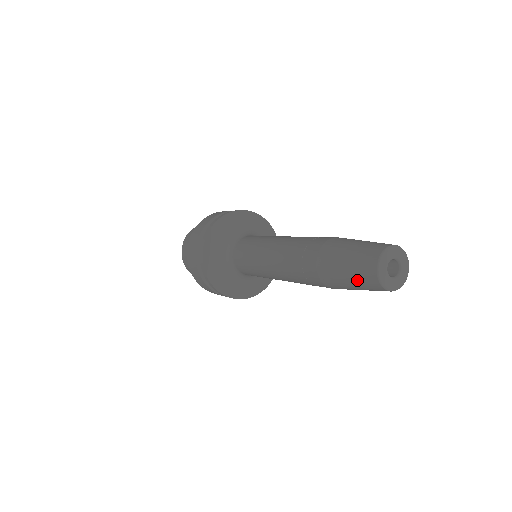
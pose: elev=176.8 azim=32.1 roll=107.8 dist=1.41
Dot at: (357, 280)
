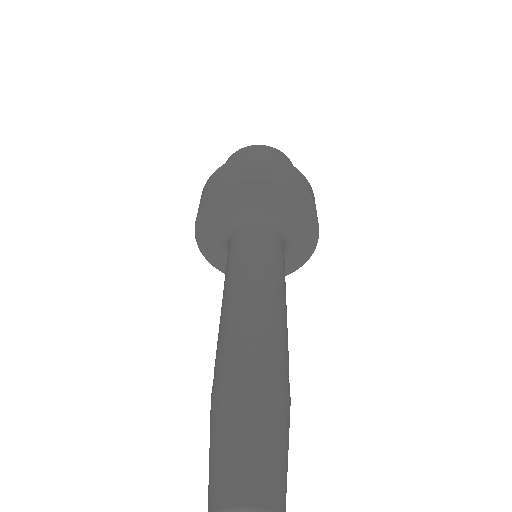
Dot at: occluded
